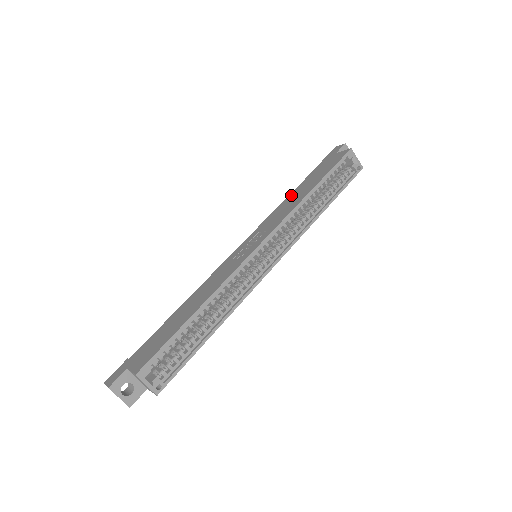
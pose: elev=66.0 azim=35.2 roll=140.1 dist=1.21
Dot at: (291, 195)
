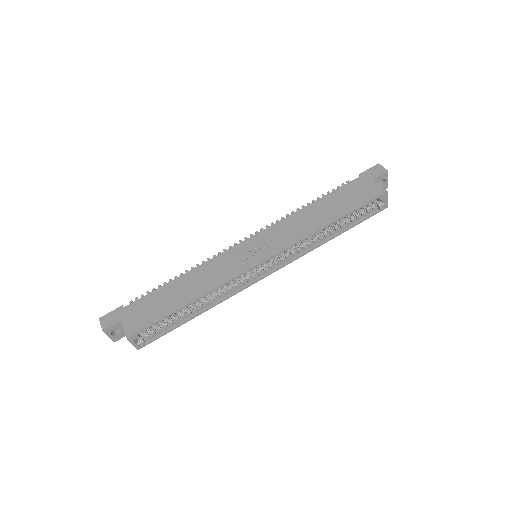
Dot at: (312, 207)
